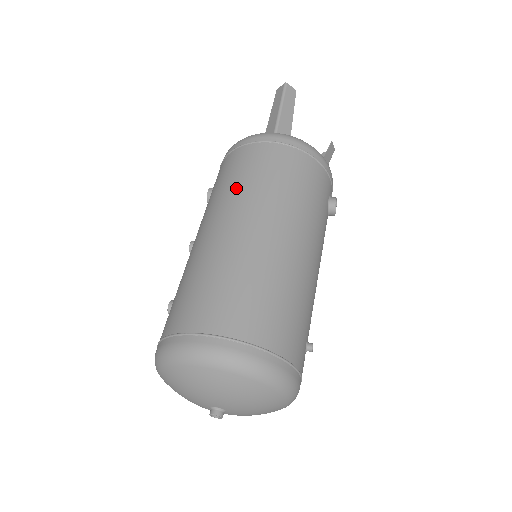
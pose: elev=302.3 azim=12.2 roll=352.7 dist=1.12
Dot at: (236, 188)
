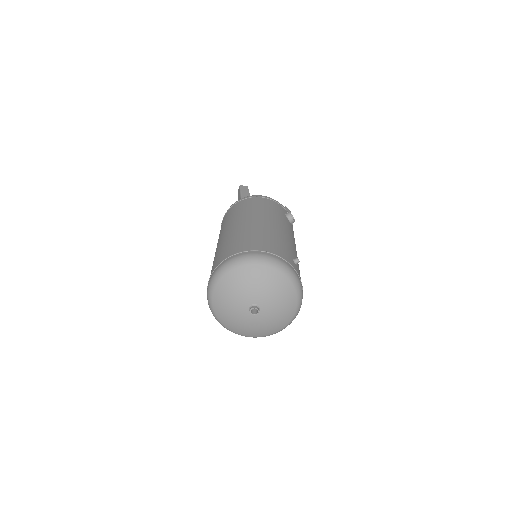
Dot at: (226, 223)
